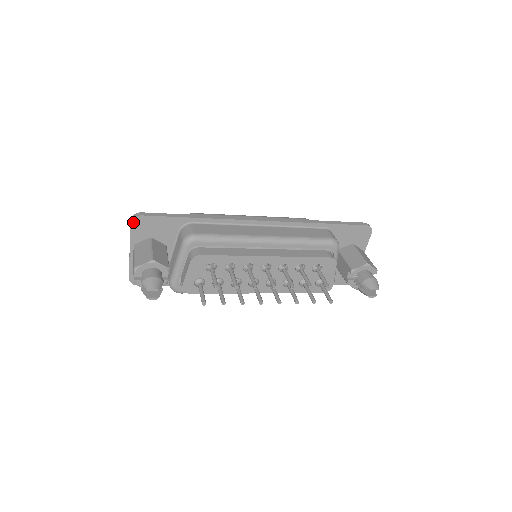
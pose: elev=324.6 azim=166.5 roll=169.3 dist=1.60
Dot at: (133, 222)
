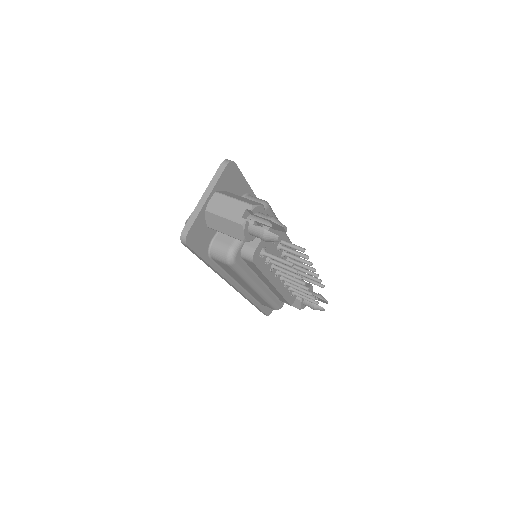
Dot at: (228, 165)
